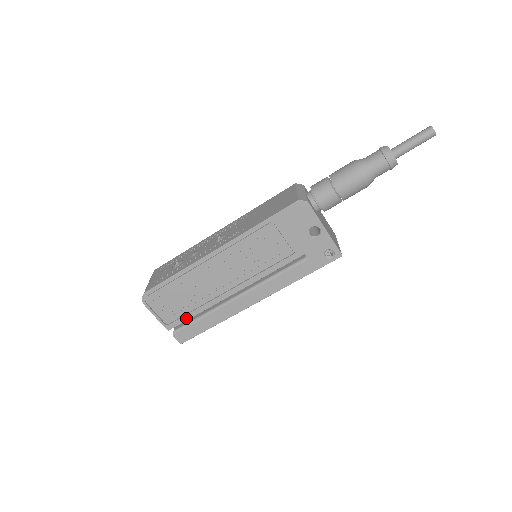
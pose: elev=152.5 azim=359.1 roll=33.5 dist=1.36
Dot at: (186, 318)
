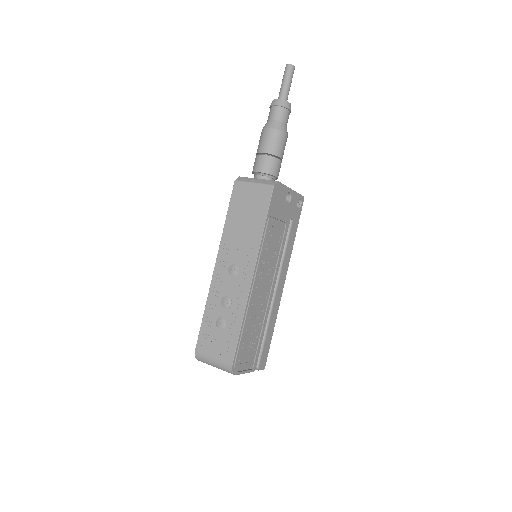
Dot at: (259, 348)
